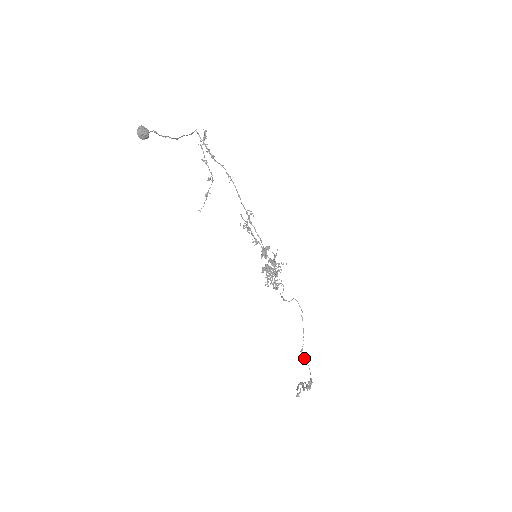
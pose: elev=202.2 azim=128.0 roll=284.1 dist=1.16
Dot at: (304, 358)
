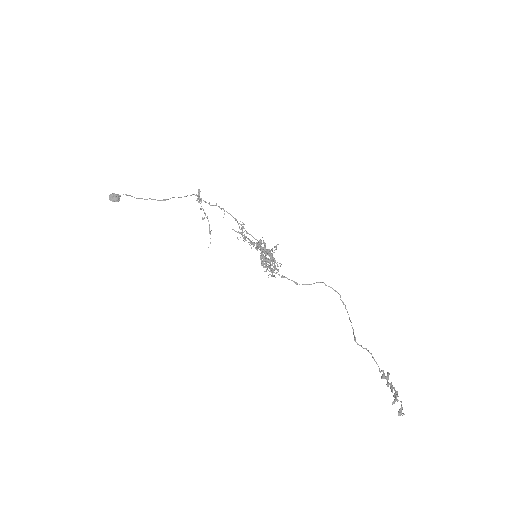
Dot at: occluded
